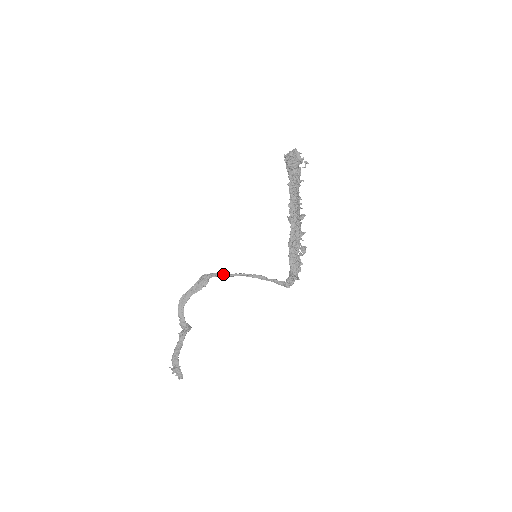
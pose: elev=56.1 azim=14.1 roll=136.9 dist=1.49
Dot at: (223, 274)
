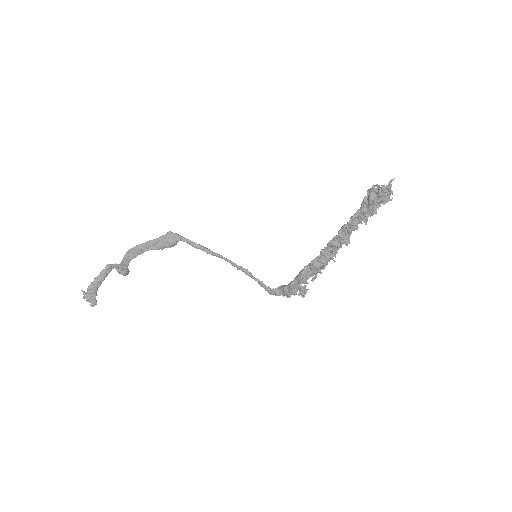
Dot at: (202, 248)
